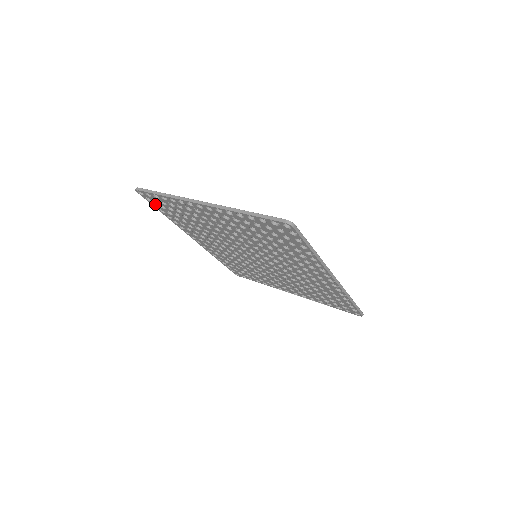
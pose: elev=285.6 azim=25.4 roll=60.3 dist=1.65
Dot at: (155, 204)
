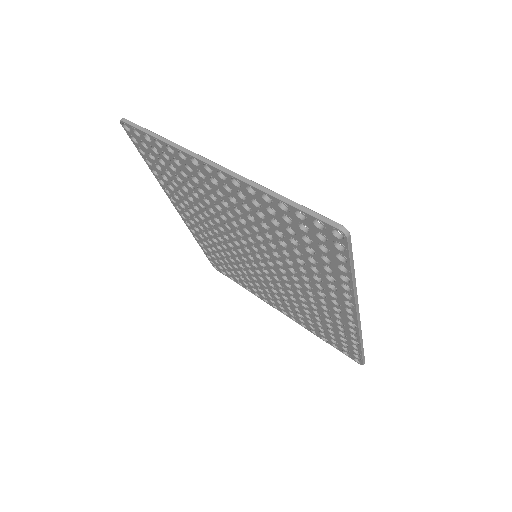
Dot at: (142, 149)
